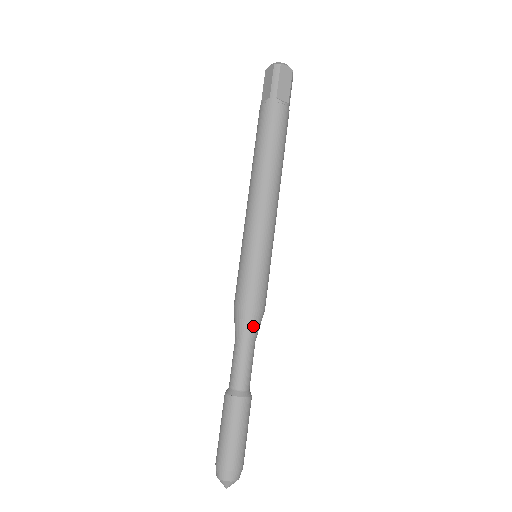
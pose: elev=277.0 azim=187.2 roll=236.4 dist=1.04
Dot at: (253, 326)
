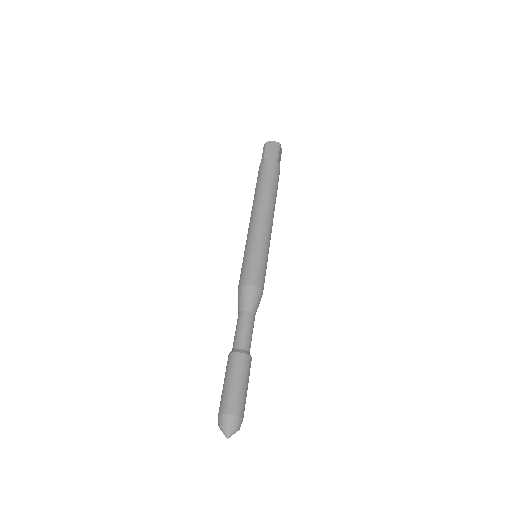
Dot at: (258, 304)
